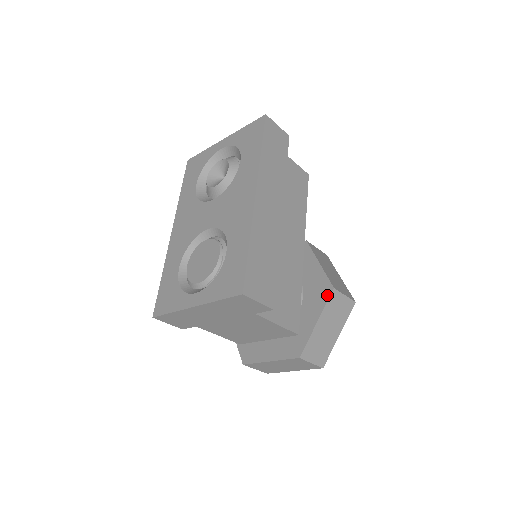
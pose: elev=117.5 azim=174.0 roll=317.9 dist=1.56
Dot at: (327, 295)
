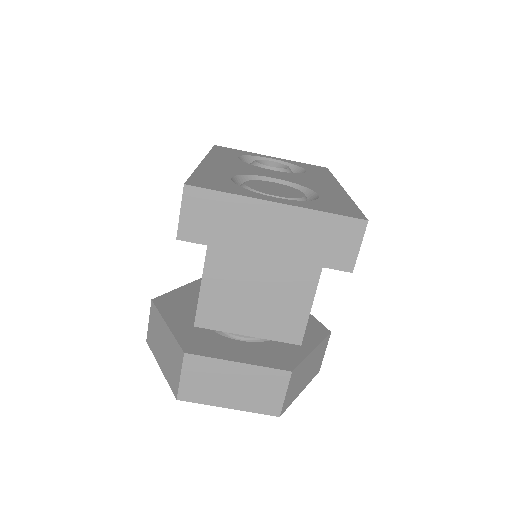
Dot at: (323, 333)
